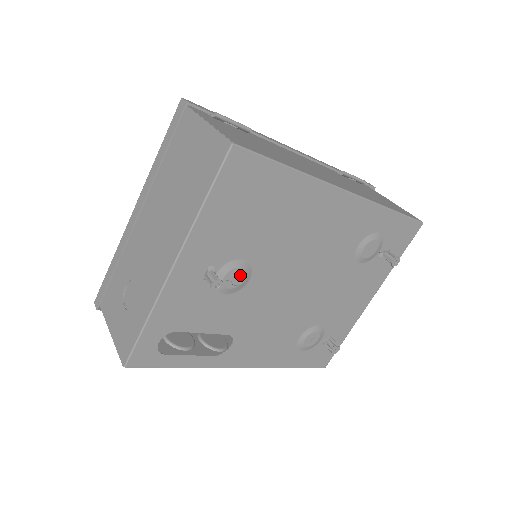
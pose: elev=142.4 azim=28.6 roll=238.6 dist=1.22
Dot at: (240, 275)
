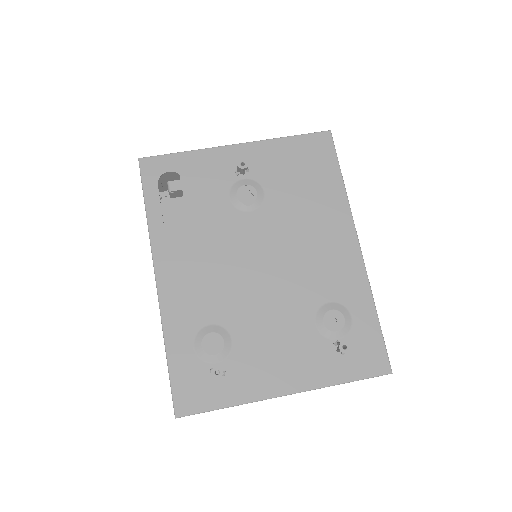
Dot at: (249, 206)
